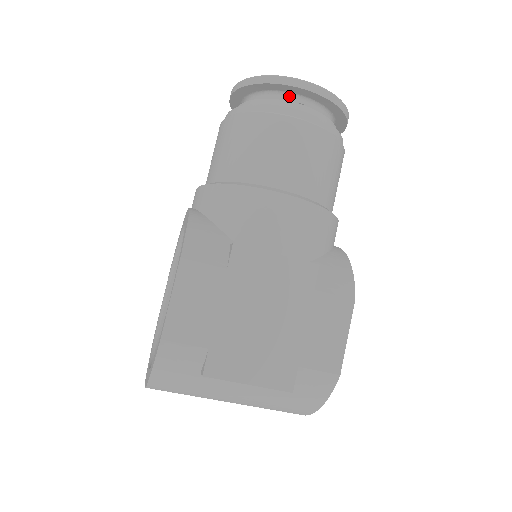
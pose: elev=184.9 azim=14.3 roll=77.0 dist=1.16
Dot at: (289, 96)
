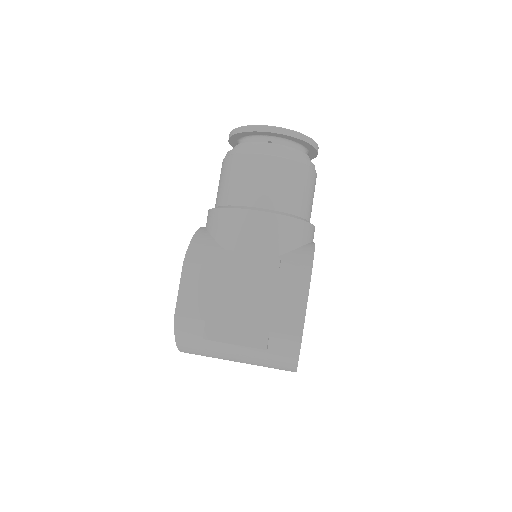
Dot at: (260, 138)
